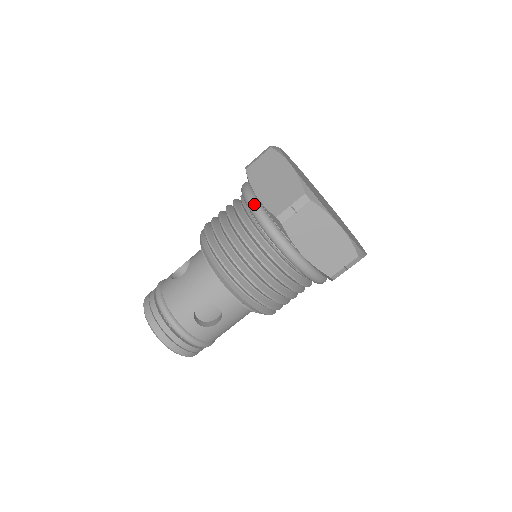
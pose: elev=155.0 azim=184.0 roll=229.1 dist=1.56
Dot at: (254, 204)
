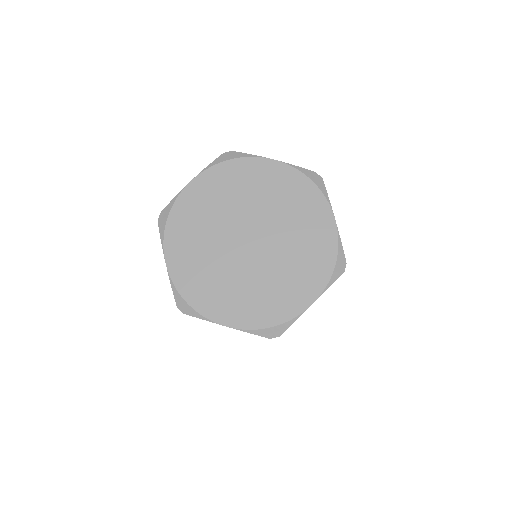
Dot at: occluded
